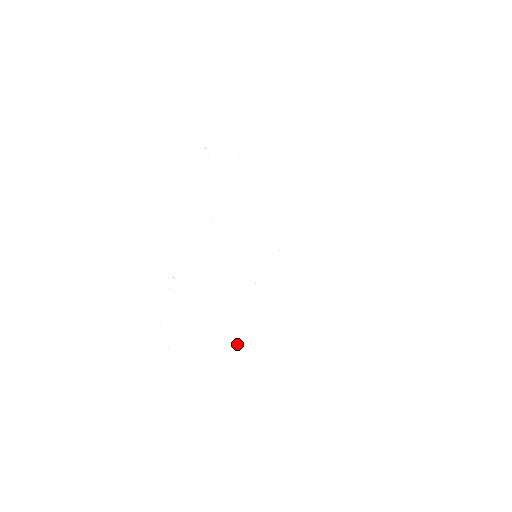
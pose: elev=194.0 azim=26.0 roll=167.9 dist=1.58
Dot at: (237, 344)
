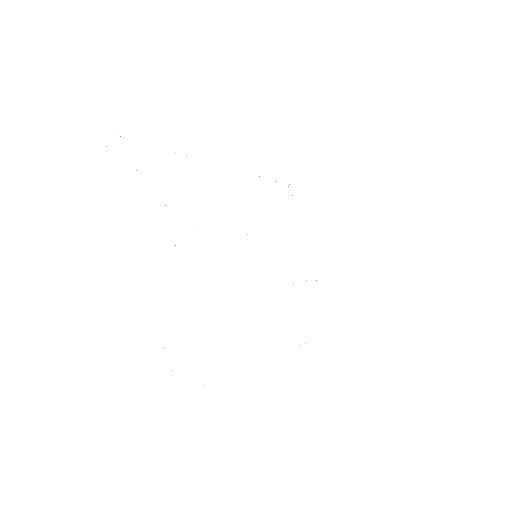
Dot at: occluded
